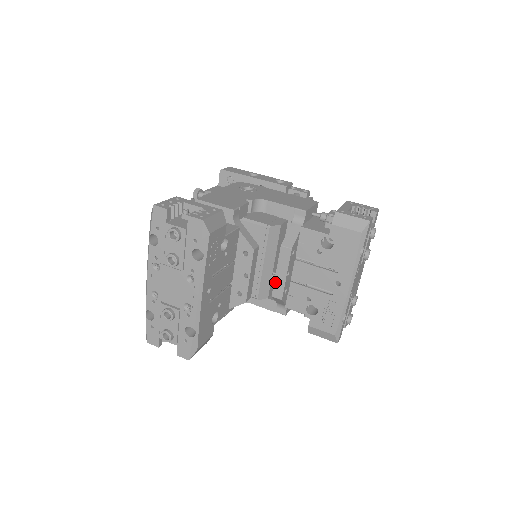
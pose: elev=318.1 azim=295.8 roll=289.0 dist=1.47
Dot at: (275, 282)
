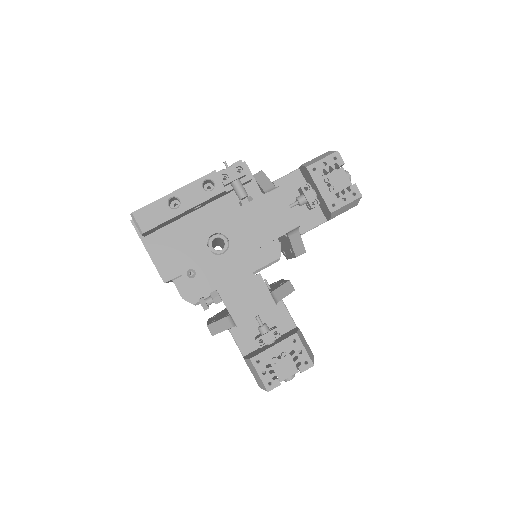
Dot at: occluded
